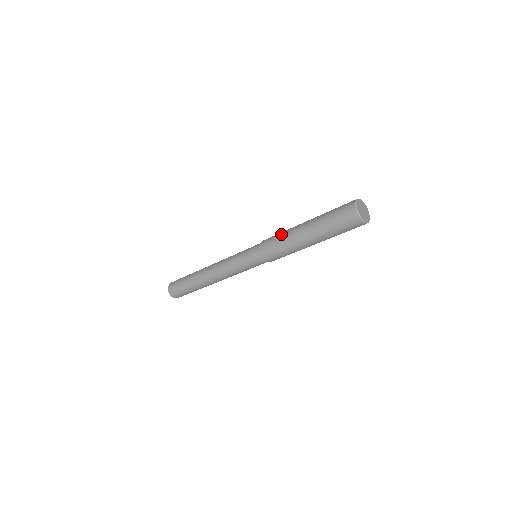
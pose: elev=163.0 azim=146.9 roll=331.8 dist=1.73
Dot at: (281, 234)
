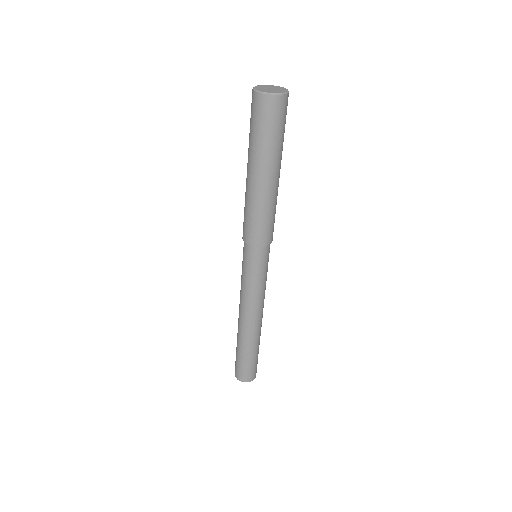
Dot at: occluded
